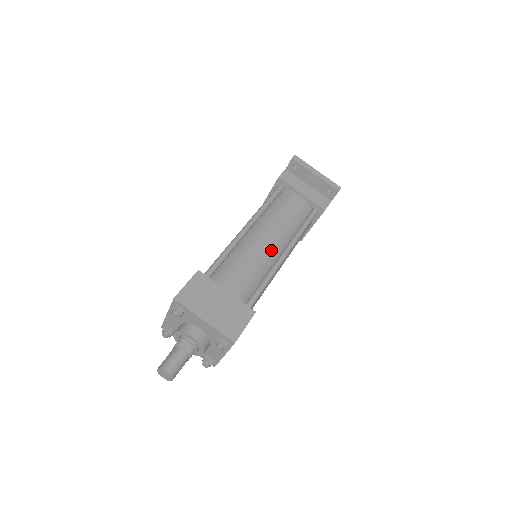
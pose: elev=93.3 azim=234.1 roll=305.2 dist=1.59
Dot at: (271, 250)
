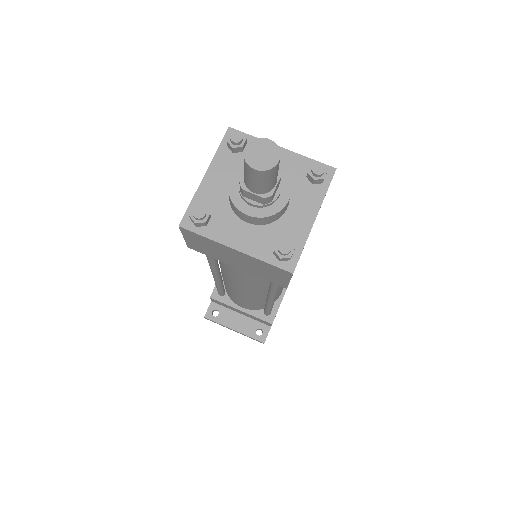
Dot at: occluded
